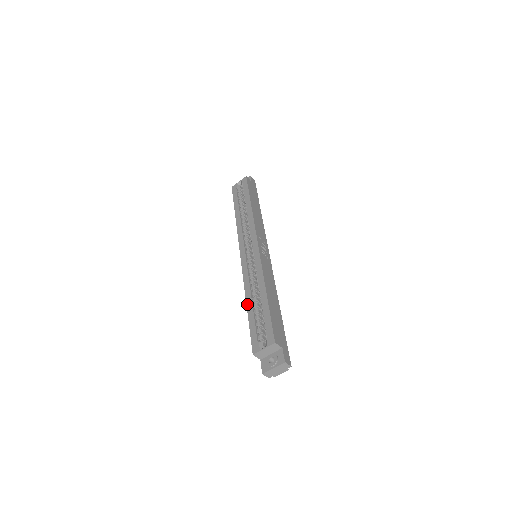
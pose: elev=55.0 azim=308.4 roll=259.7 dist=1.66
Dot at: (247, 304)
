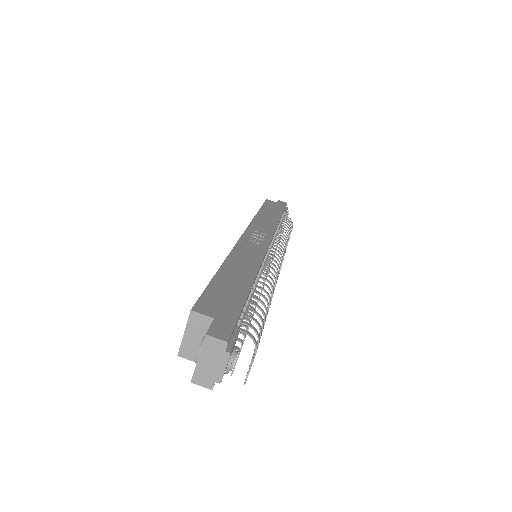
Dot at: occluded
